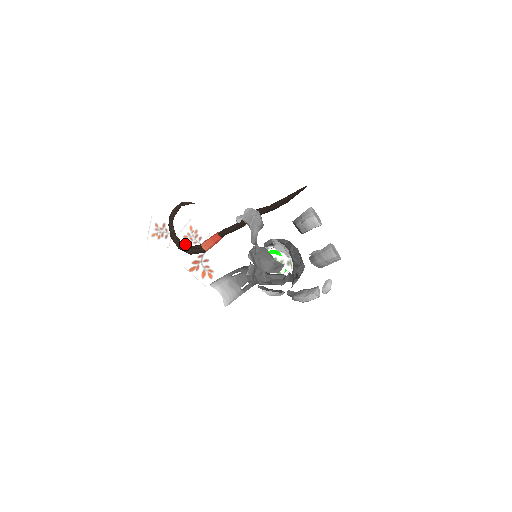
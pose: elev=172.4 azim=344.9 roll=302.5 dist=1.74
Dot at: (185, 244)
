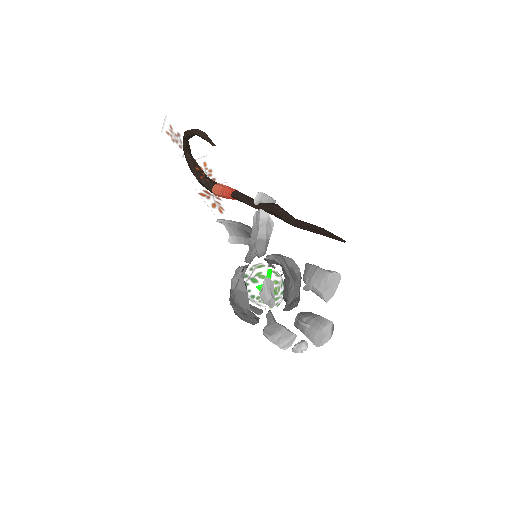
Dot at: (196, 175)
